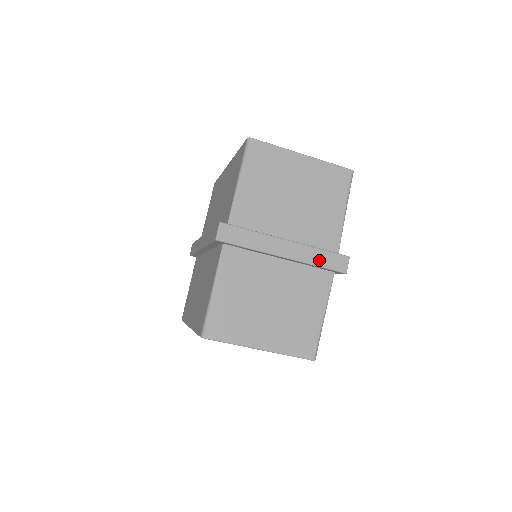
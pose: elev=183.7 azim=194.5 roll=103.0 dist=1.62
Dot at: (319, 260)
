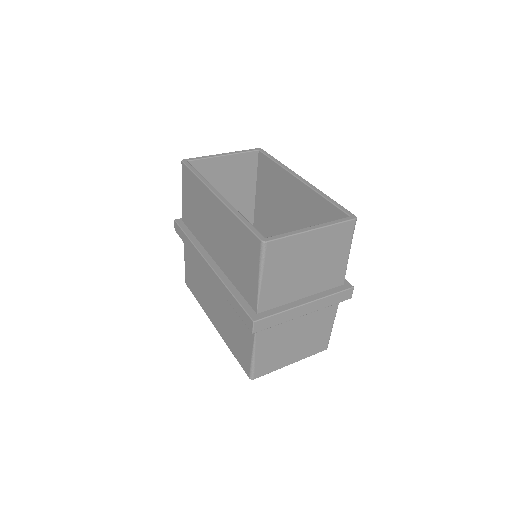
Dot at: (331, 302)
